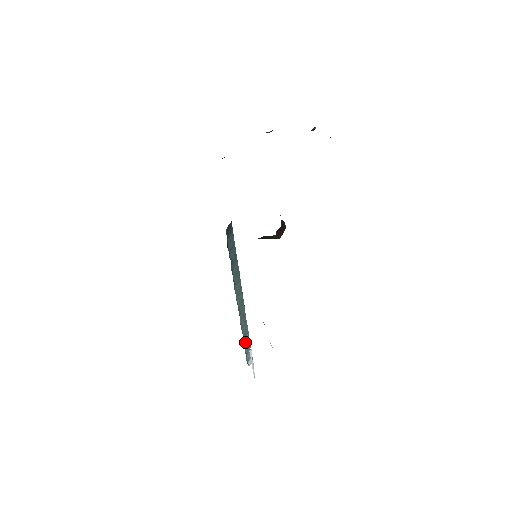
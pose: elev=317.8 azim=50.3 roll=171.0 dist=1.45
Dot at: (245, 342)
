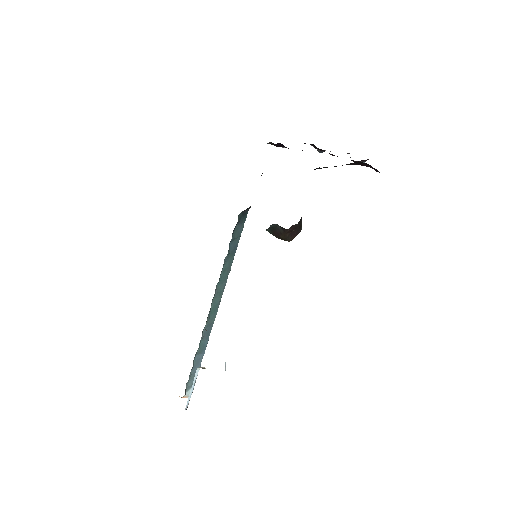
Dot at: (196, 362)
